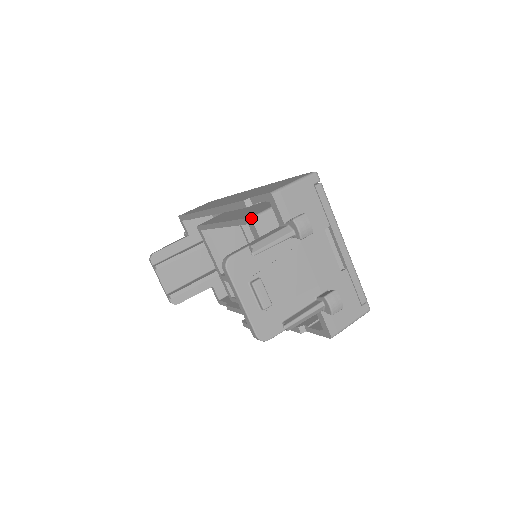
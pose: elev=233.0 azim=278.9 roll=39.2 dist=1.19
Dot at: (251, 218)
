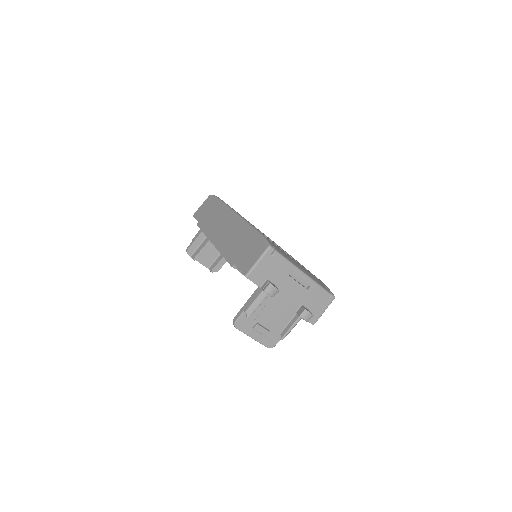
Dot at: occluded
